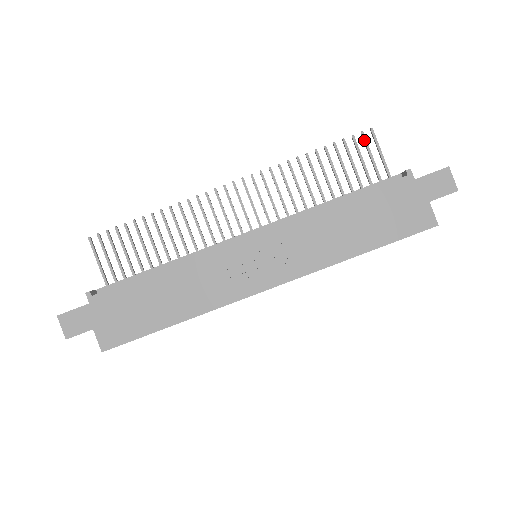
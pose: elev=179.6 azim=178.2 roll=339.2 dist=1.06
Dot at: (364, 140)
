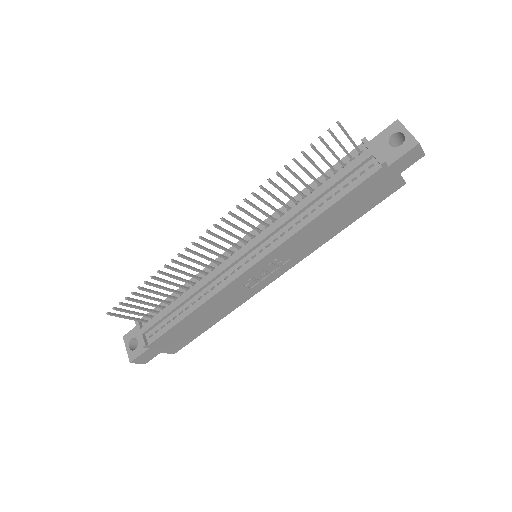
Dot at: (332, 136)
